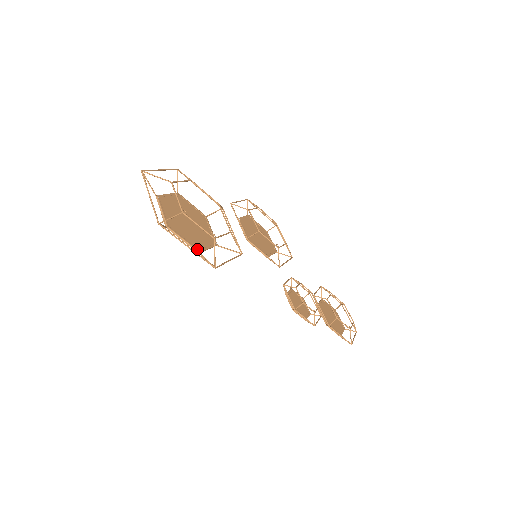
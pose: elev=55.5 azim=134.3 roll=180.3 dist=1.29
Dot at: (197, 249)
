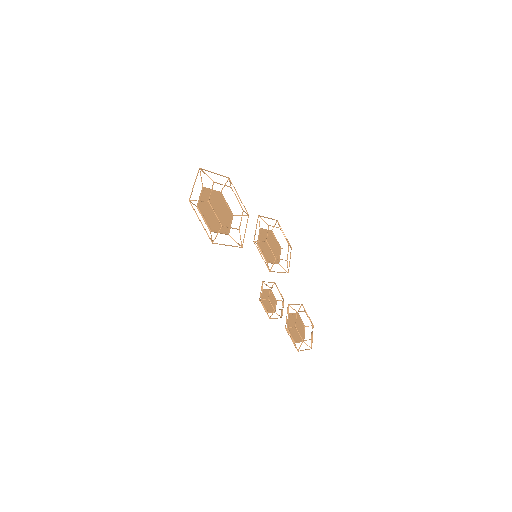
Dot at: (210, 229)
